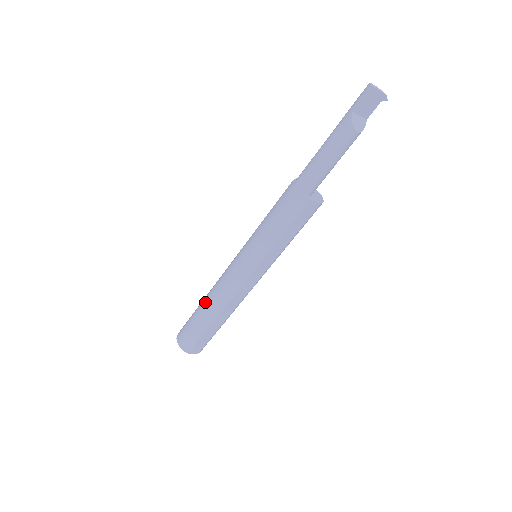
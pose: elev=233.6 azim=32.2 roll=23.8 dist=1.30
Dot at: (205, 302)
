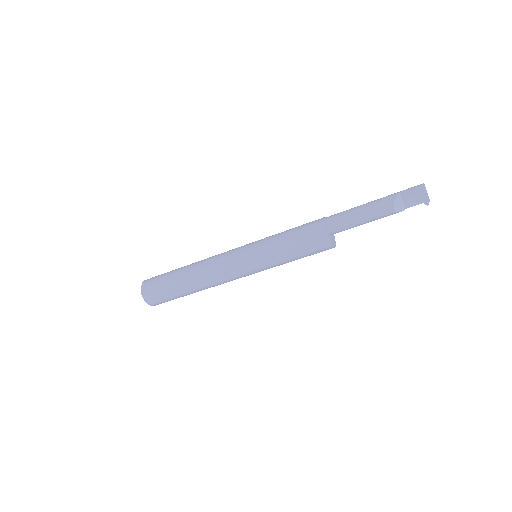
Dot at: (191, 264)
